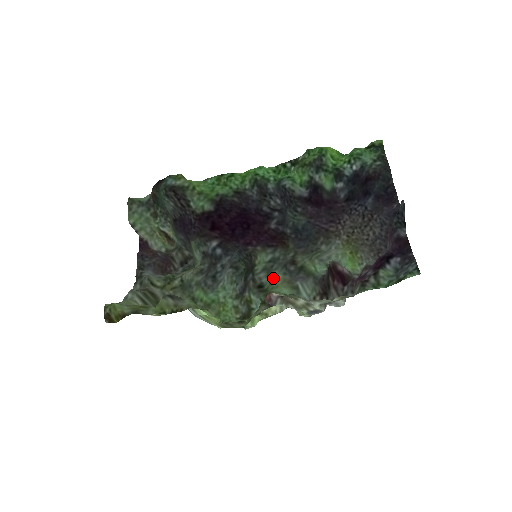
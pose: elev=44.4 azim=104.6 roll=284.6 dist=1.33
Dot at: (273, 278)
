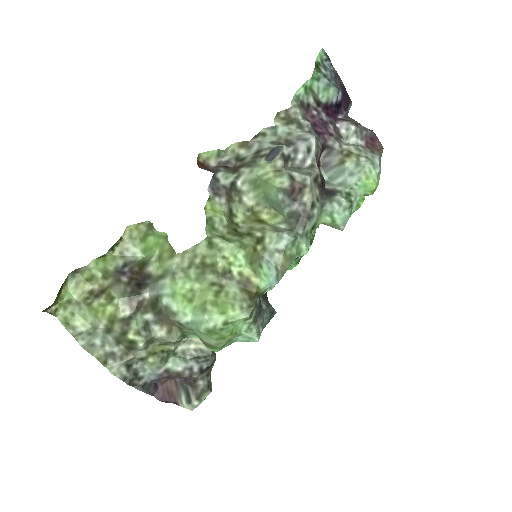
Dot at: occluded
